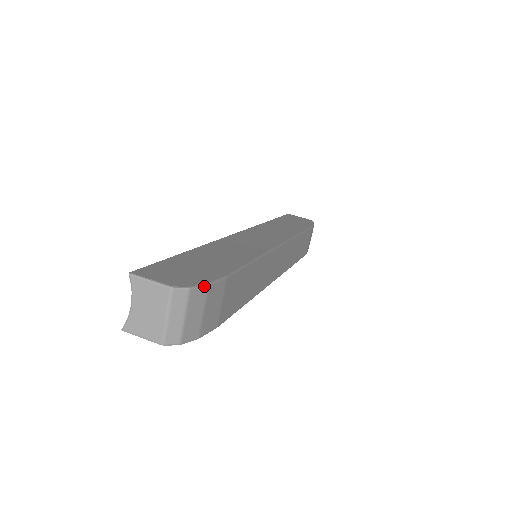
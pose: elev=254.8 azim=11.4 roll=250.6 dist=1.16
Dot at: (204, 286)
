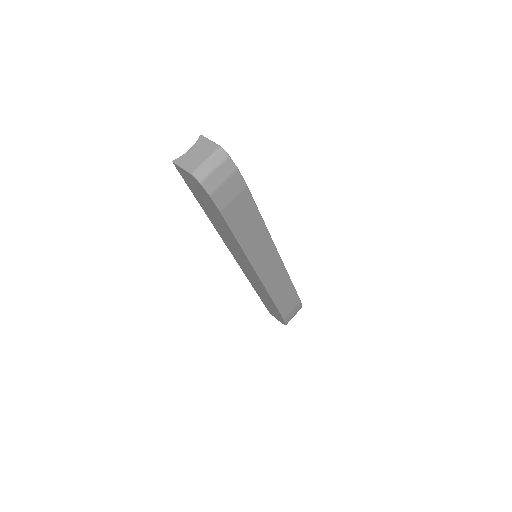
Dot at: (236, 166)
